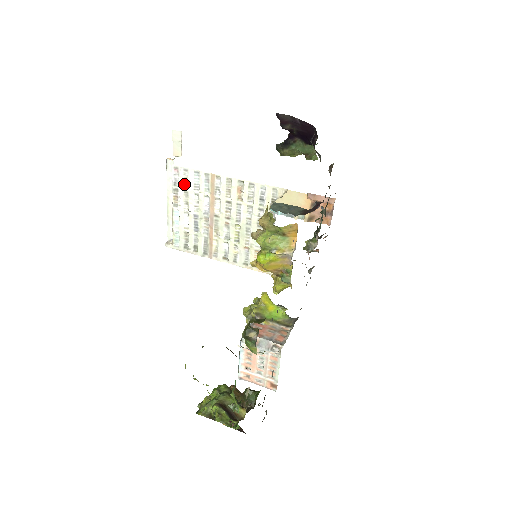
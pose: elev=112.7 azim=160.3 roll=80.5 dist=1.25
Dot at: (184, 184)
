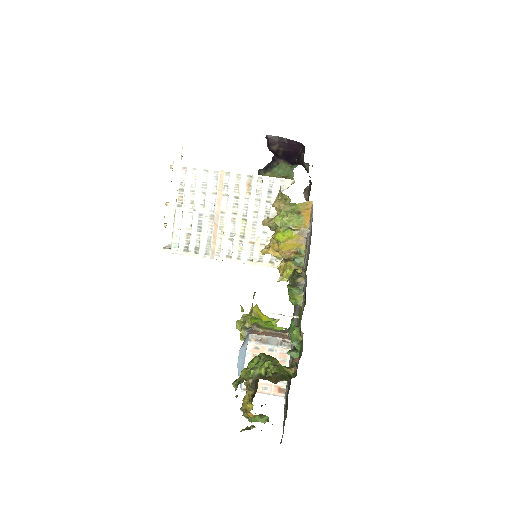
Dot at: (191, 183)
